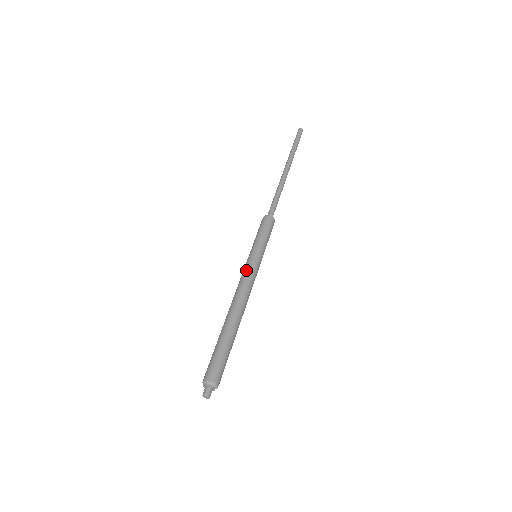
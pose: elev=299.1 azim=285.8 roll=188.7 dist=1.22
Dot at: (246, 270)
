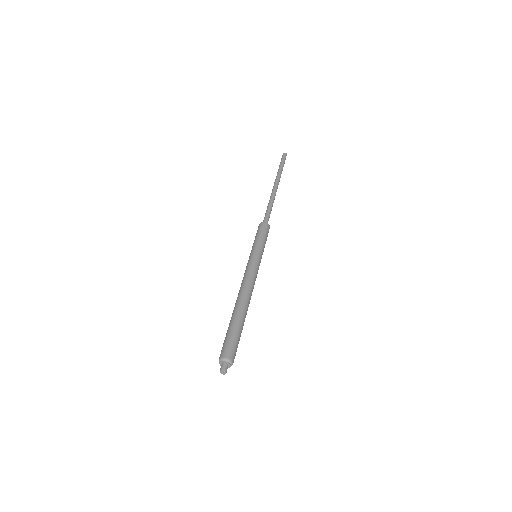
Dot at: (249, 267)
